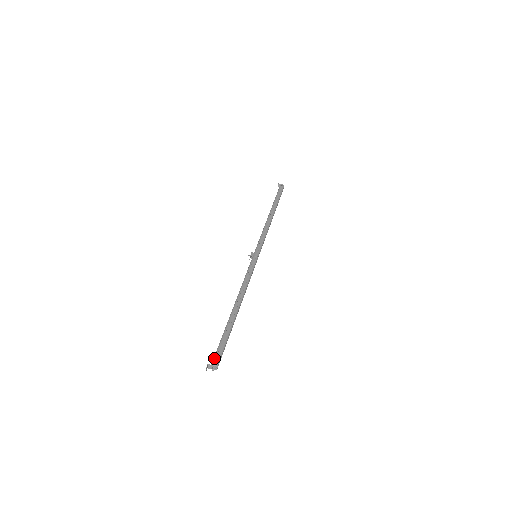
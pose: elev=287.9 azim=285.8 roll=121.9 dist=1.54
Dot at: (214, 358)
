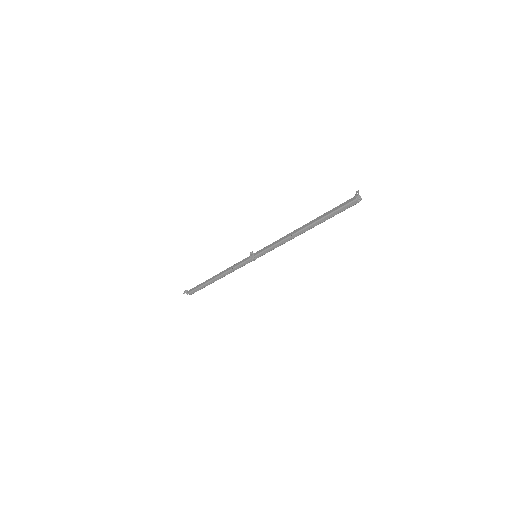
Dot at: (189, 293)
